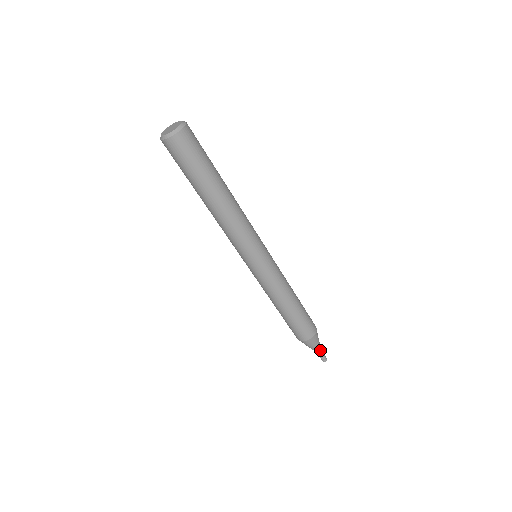
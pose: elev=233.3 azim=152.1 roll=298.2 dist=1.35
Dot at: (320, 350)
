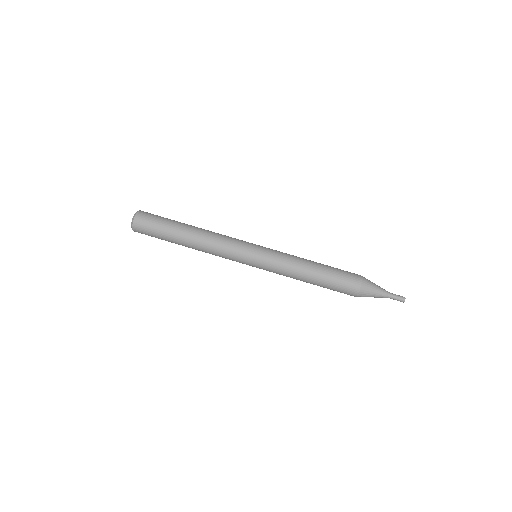
Dot at: (387, 292)
